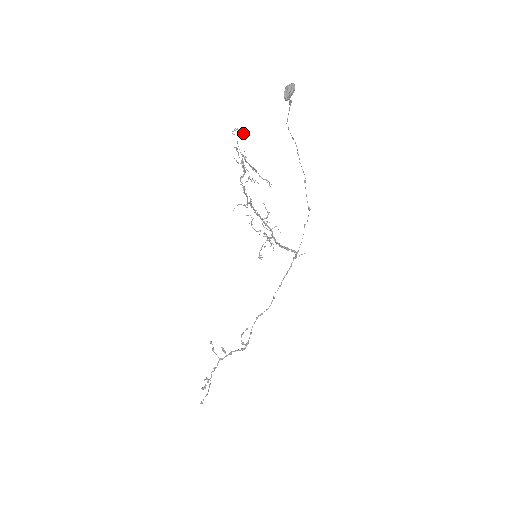
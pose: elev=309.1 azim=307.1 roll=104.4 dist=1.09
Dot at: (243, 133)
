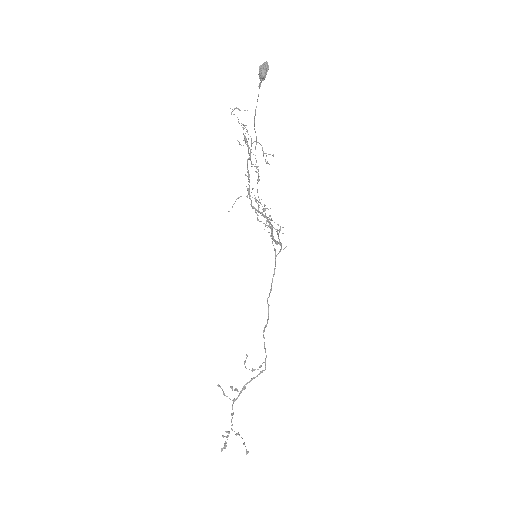
Dot at: (244, 110)
